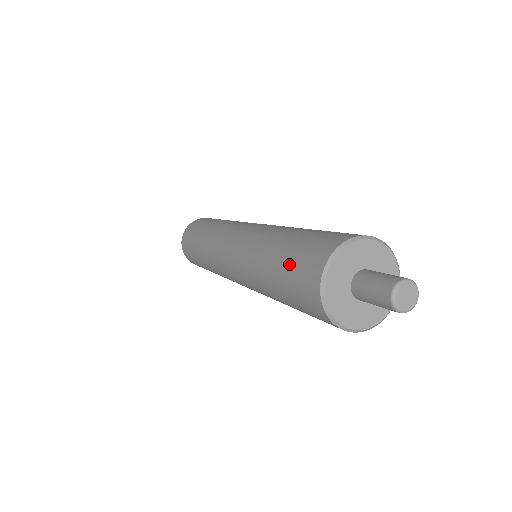
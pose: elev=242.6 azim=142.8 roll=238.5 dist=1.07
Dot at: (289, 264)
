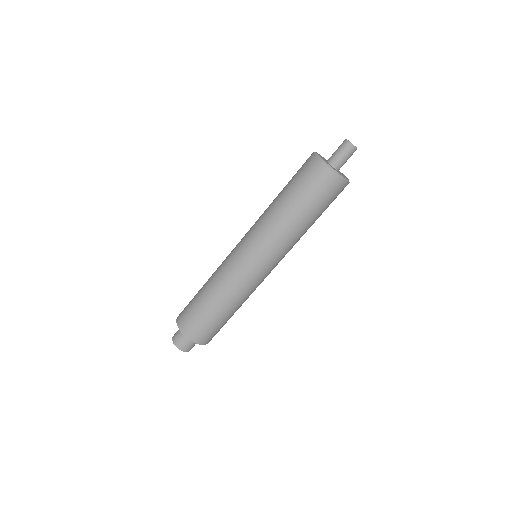
Dot at: (295, 181)
